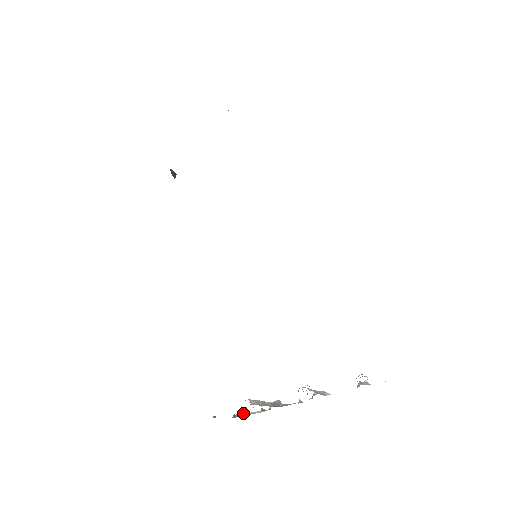
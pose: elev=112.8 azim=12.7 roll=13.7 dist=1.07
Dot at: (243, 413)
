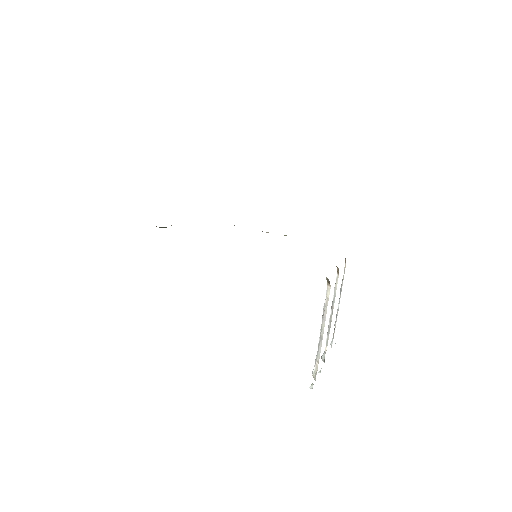
Dot at: occluded
